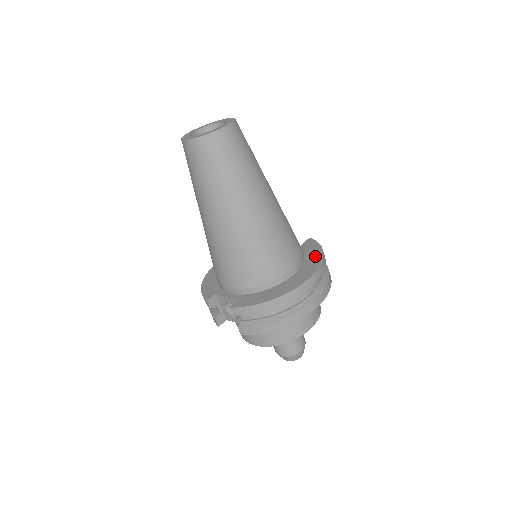
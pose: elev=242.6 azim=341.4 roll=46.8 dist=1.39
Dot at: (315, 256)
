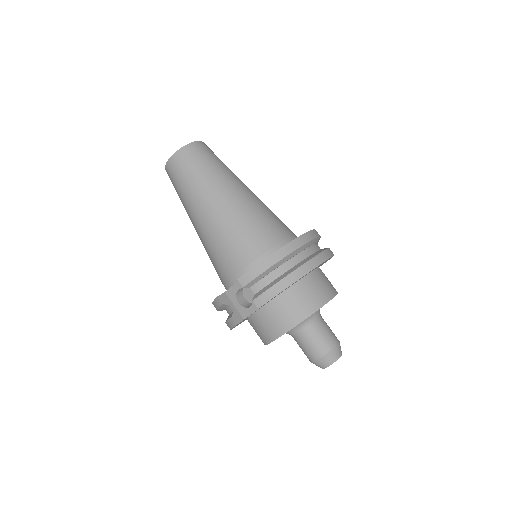
Dot at: occluded
